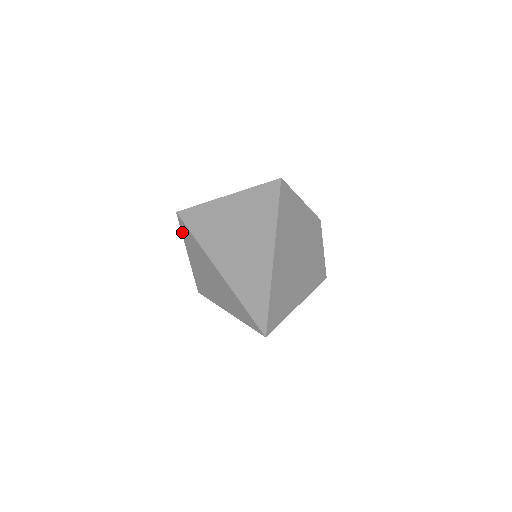
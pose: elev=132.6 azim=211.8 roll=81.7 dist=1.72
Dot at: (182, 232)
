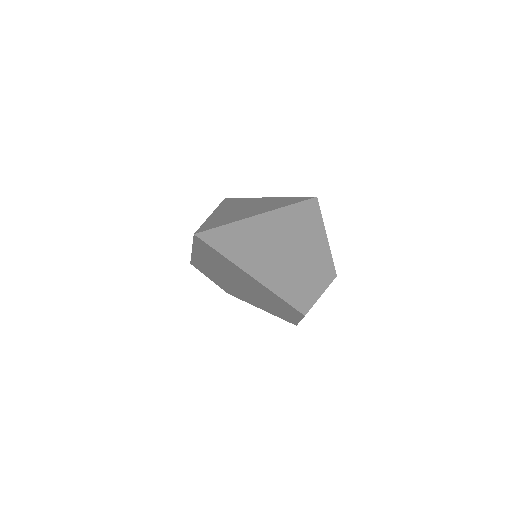
Dot at: occluded
